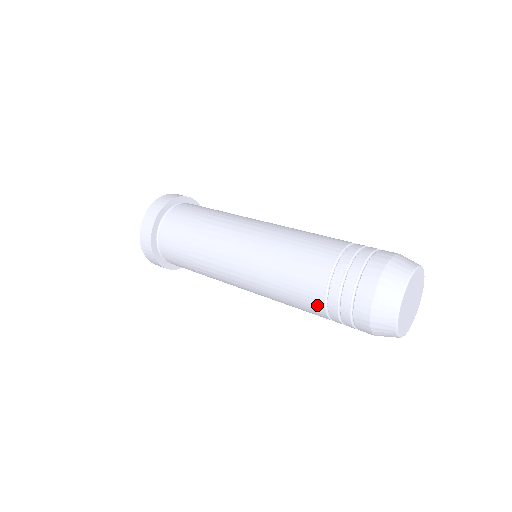
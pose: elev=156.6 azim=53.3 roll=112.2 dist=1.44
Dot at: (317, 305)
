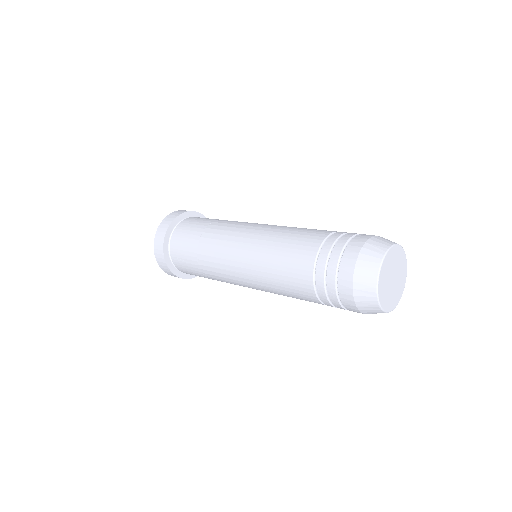
Dot at: (311, 297)
